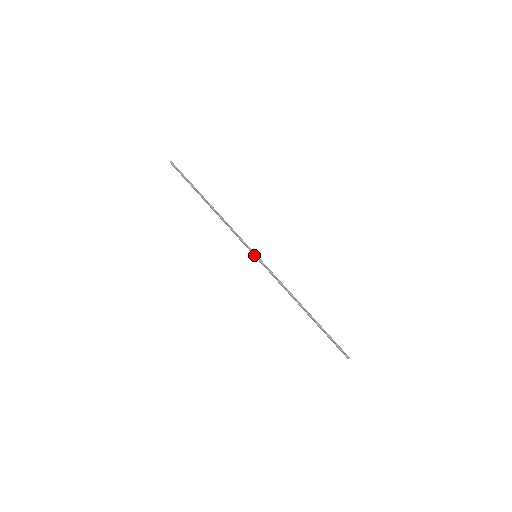
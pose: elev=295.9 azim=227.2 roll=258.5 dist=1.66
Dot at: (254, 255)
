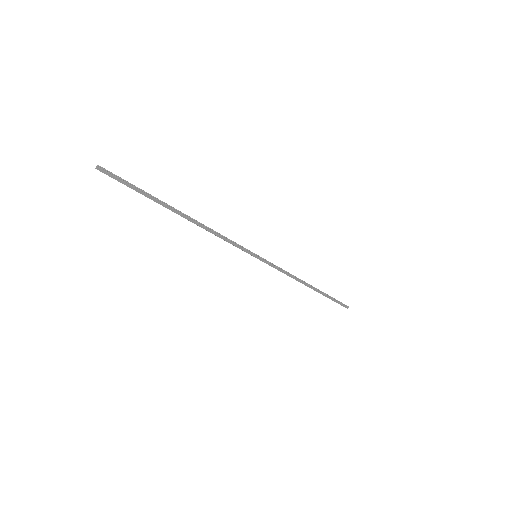
Dot at: (255, 256)
